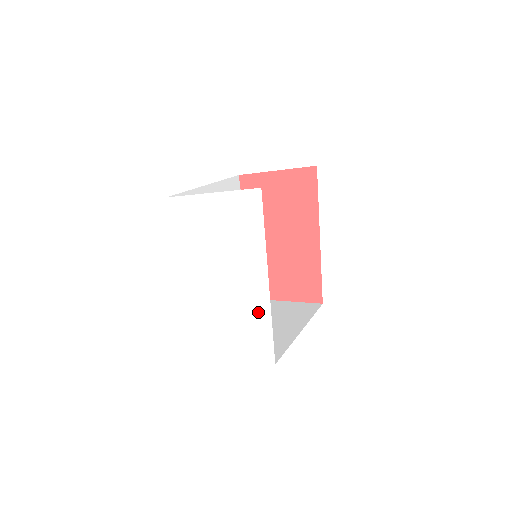
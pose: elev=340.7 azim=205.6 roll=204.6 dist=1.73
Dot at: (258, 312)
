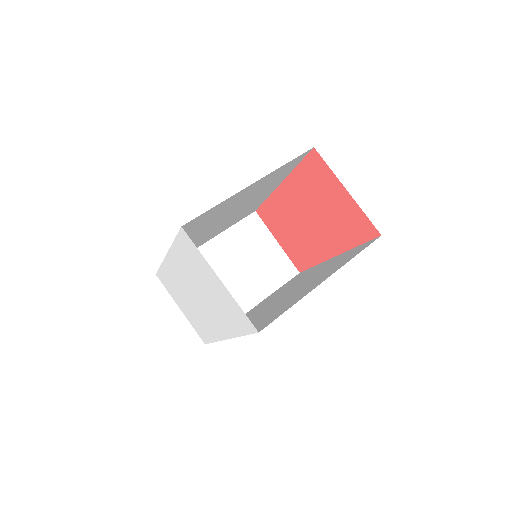
Dot at: (210, 330)
